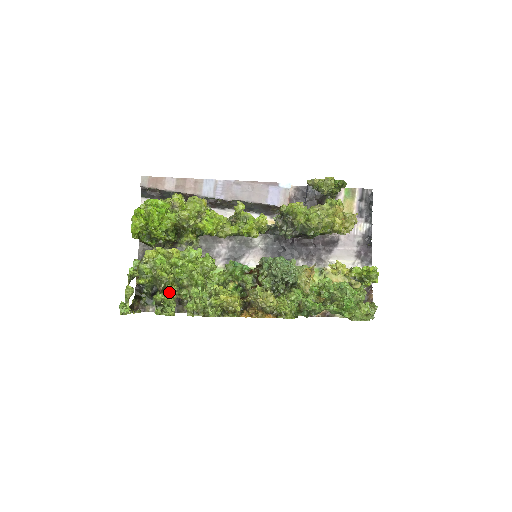
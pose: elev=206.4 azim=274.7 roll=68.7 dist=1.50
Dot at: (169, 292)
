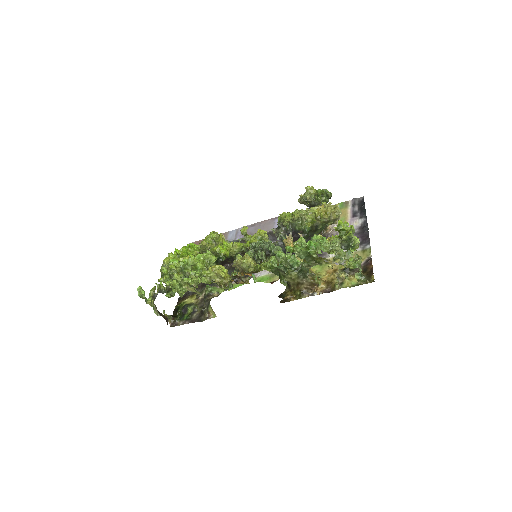
Dot at: (176, 278)
